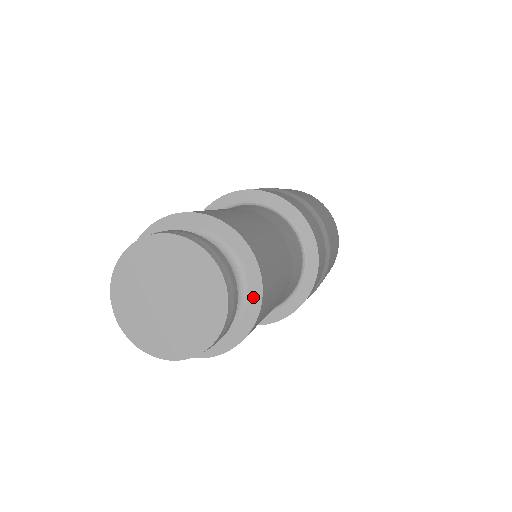
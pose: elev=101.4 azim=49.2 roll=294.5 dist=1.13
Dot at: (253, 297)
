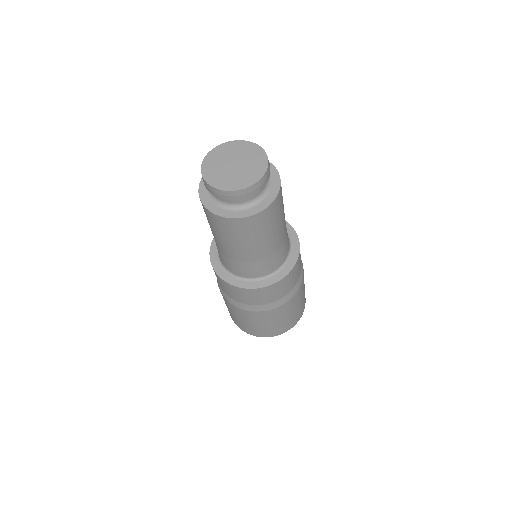
Dot at: (272, 172)
